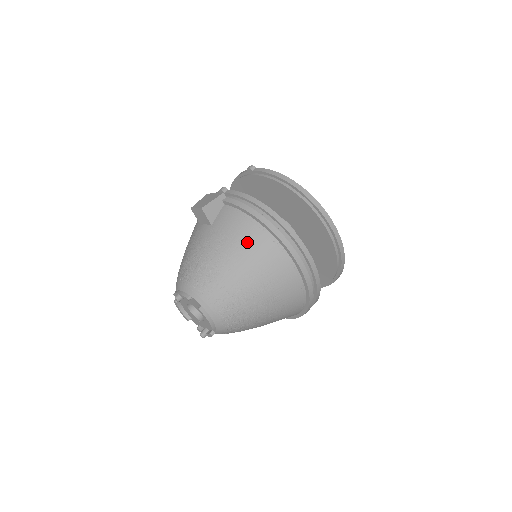
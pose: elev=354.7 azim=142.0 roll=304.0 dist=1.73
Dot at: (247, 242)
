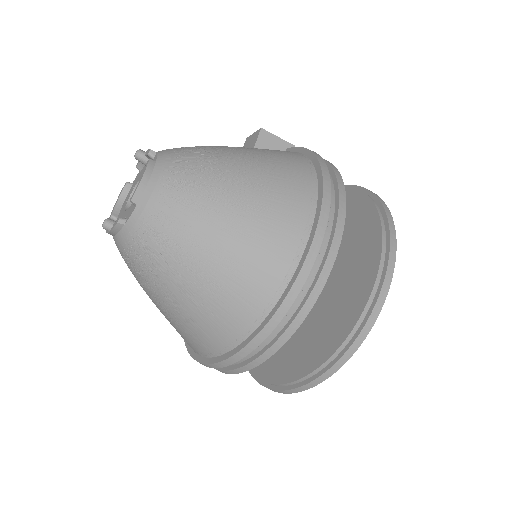
Dot at: (280, 159)
